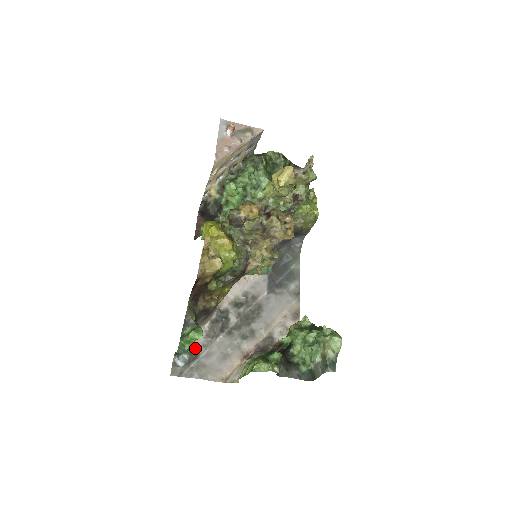
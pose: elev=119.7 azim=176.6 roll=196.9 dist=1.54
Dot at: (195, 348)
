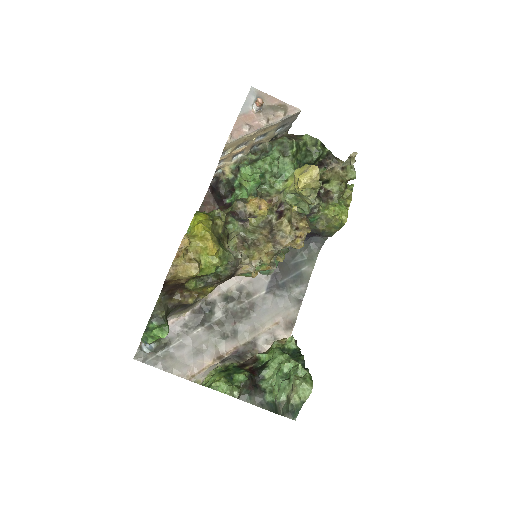
Dot at: (167, 336)
